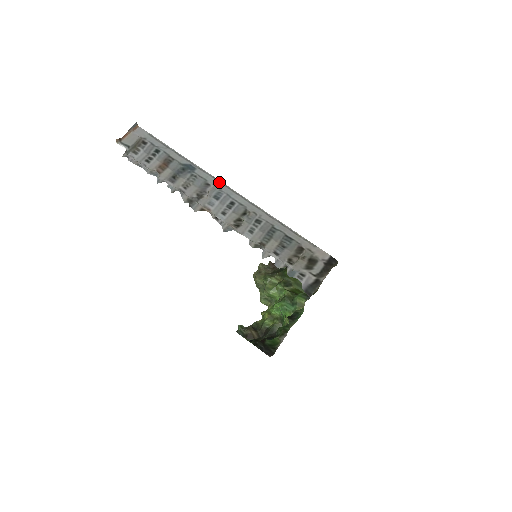
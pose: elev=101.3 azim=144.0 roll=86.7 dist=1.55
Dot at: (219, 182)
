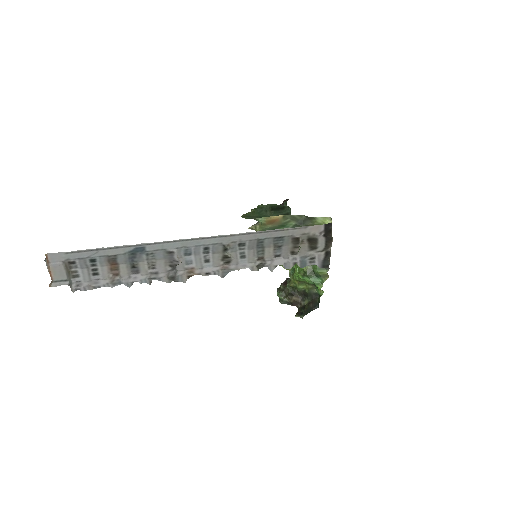
Dot at: (177, 242)
